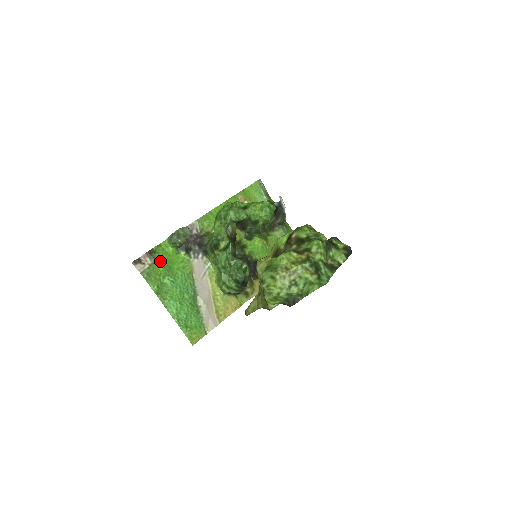
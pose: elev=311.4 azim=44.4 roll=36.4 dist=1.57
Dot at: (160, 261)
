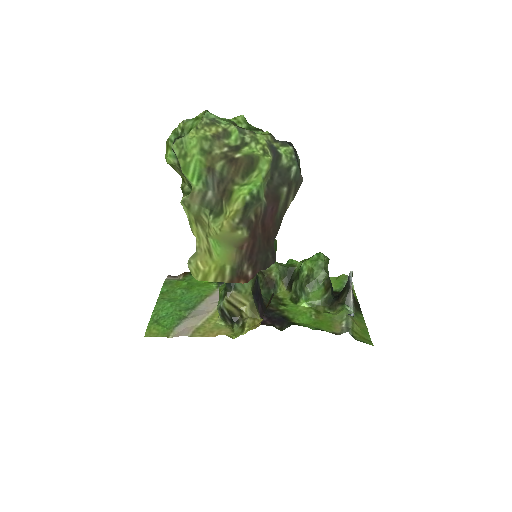
Dot at: (189, 280)
